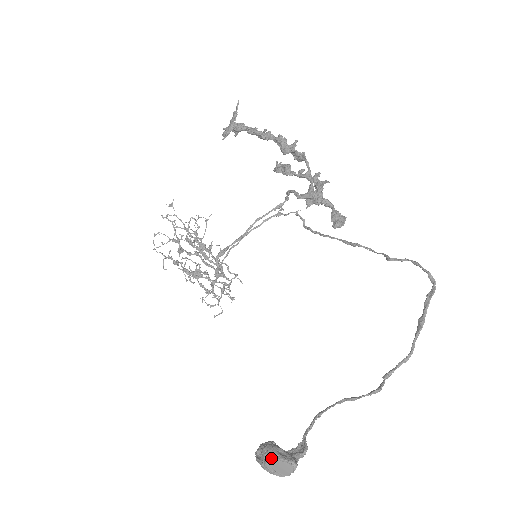
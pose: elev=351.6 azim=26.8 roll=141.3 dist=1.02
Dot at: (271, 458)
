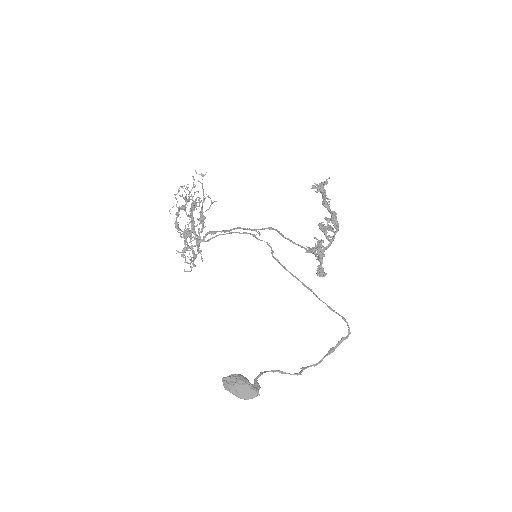
Dot at: (246, 384)
